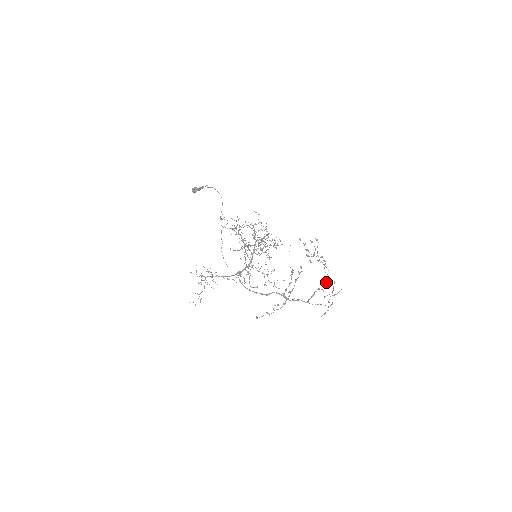
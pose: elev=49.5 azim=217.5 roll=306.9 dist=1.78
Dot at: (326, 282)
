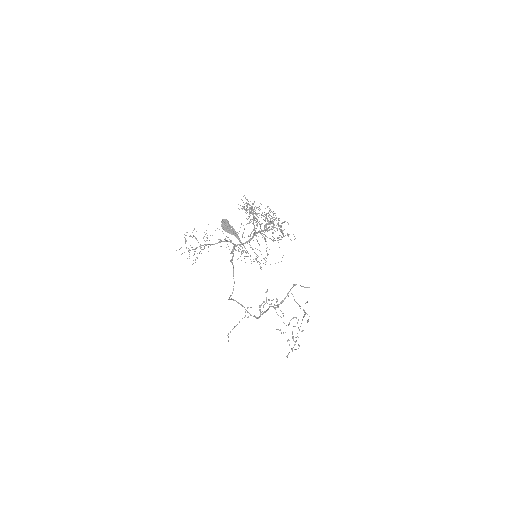
Dot at: occluded
